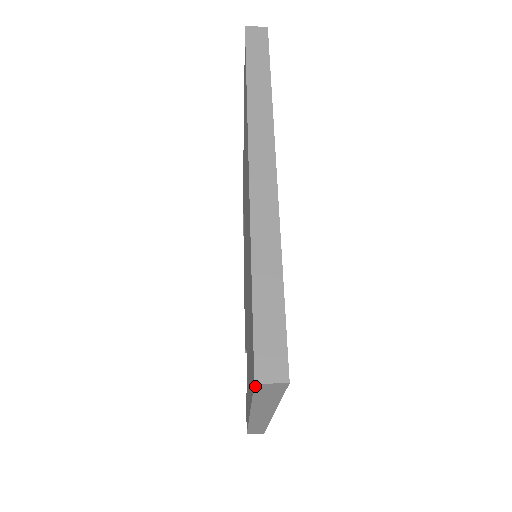
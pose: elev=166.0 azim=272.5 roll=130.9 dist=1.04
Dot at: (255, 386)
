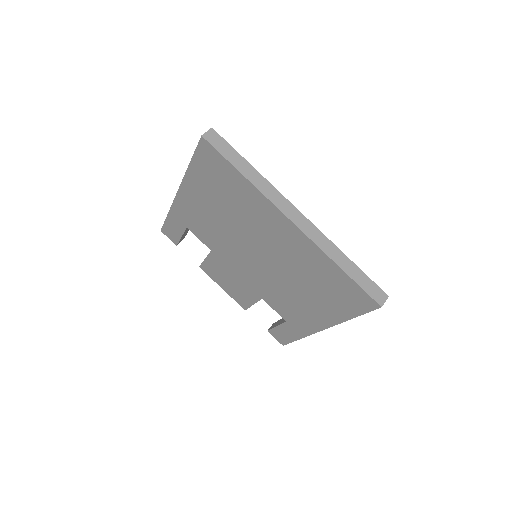
Dot at: (378, 308)
